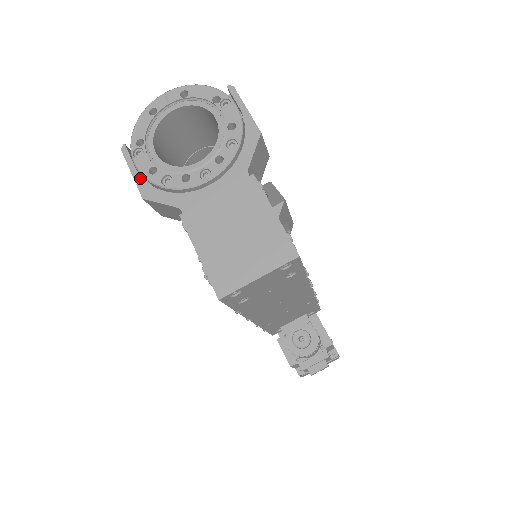
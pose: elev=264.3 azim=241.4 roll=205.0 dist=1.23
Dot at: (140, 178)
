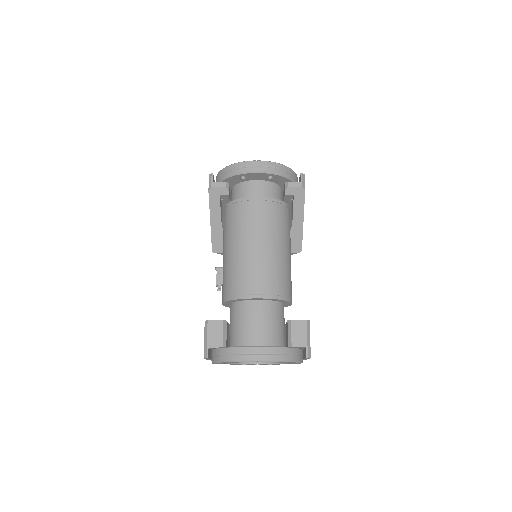
Dot at: occluded
